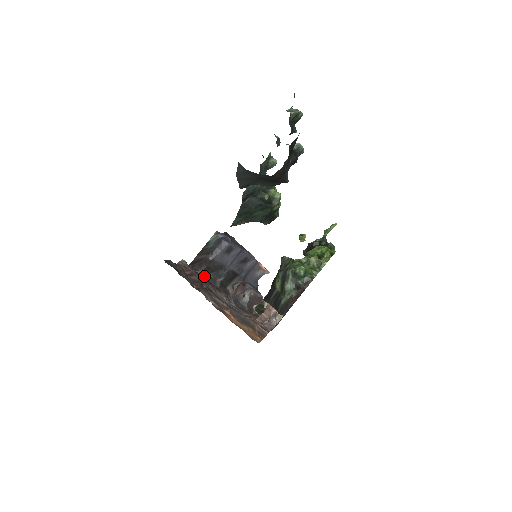
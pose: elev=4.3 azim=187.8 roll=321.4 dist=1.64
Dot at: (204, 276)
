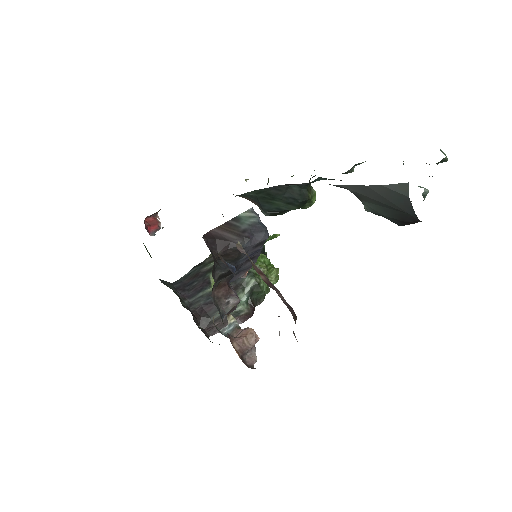
Dot at: occluded
